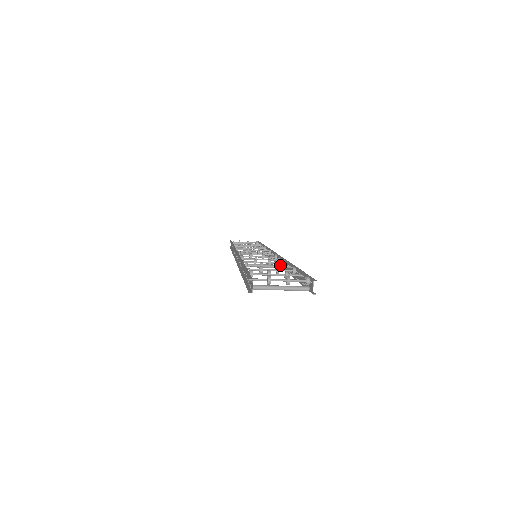
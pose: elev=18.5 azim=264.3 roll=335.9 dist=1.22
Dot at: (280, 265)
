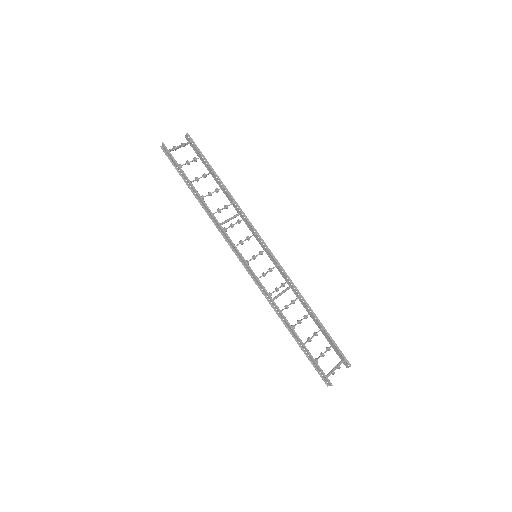
Dot at: occluded
